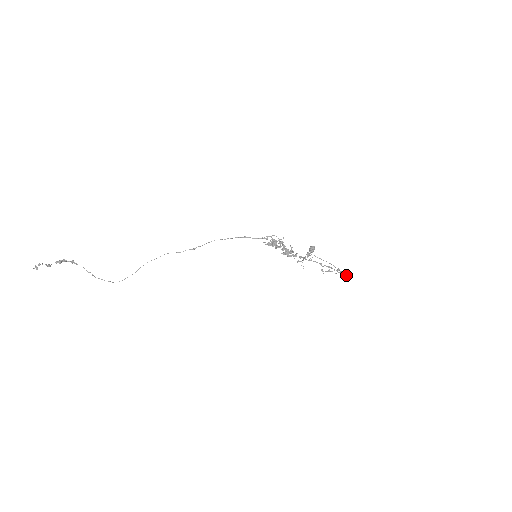
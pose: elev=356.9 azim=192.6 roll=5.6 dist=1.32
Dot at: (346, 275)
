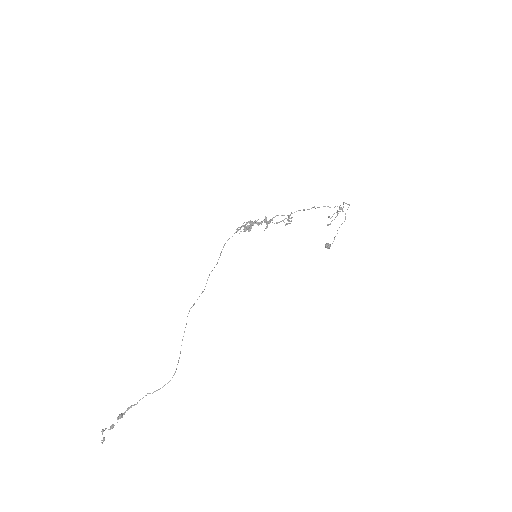
Dot at: occluded
